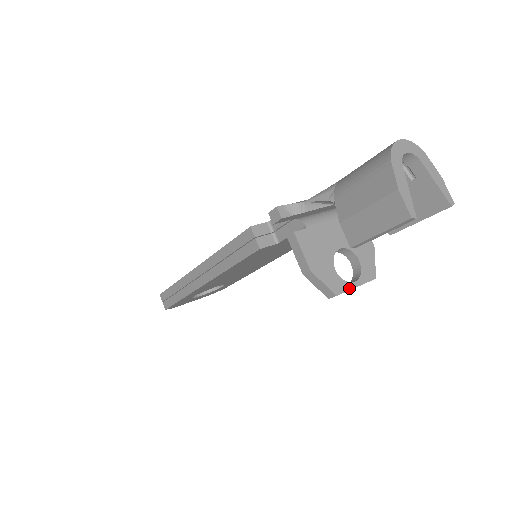
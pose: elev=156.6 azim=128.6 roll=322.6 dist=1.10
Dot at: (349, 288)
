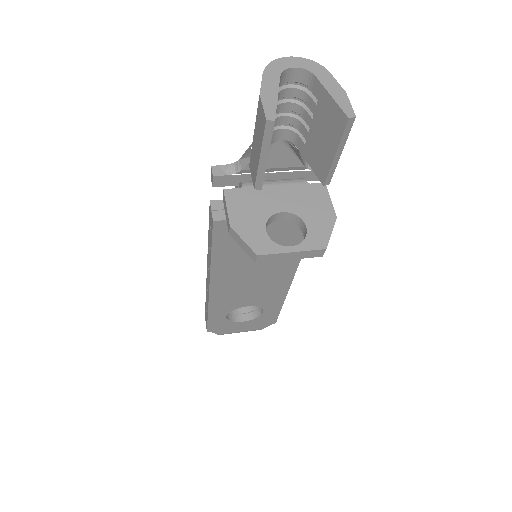
Dot at: (279, 251)
